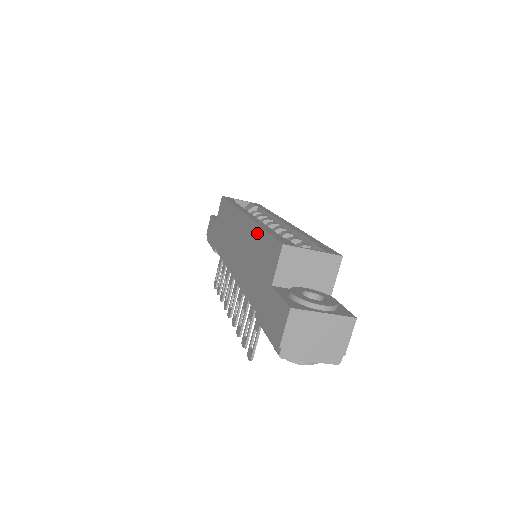
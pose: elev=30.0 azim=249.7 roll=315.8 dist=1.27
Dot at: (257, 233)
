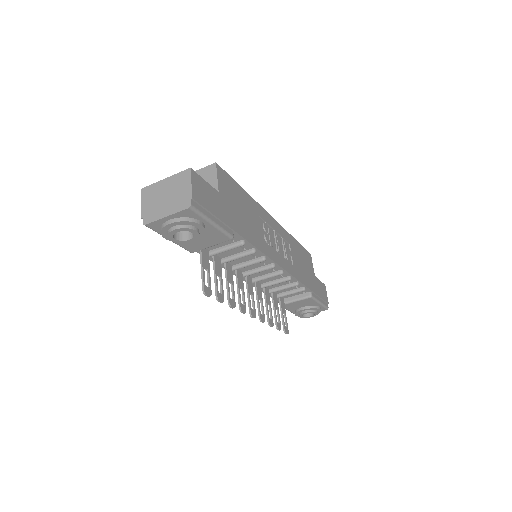
Dot at: occluded
